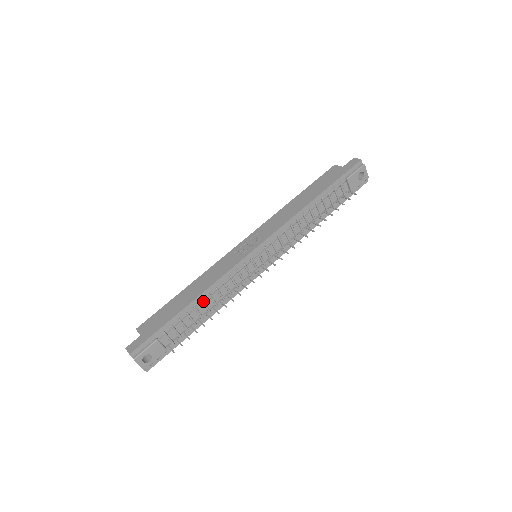
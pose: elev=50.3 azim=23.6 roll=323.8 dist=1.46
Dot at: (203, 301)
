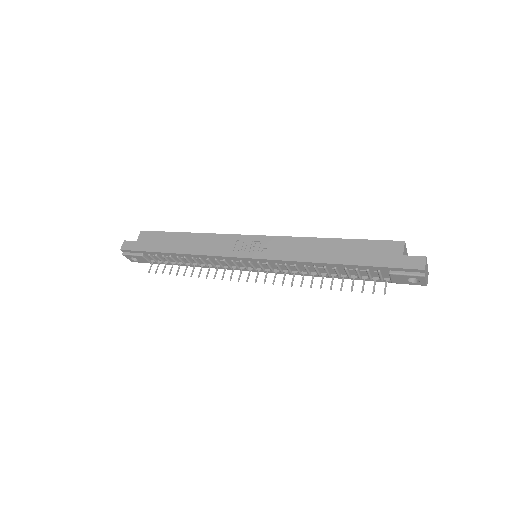
Dot at: (186, 258)
